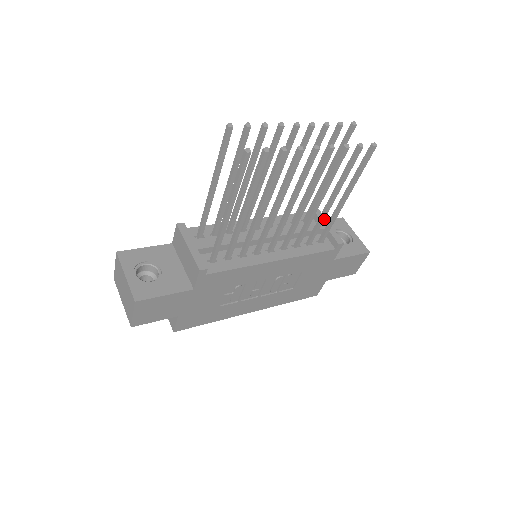
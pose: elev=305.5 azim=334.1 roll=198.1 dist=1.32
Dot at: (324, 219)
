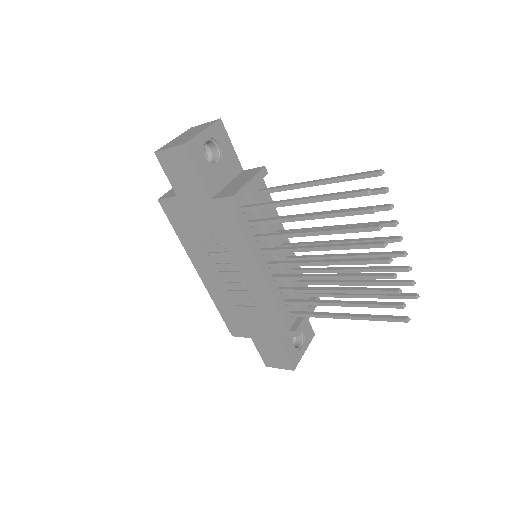
Dot at: (317, 305)
